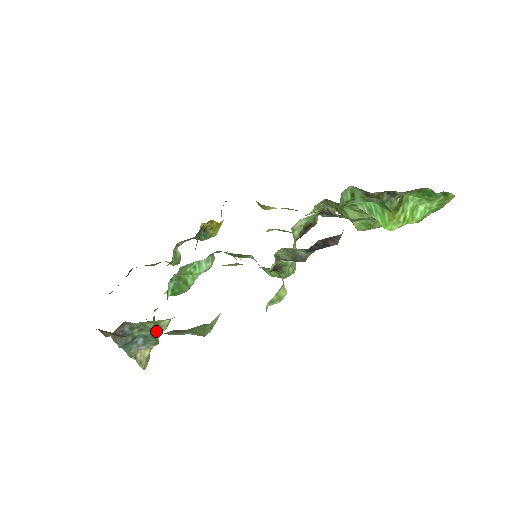
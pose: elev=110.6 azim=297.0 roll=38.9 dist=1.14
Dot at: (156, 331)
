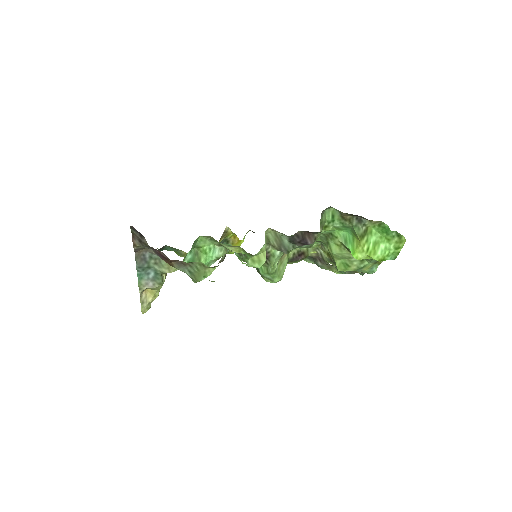
Dot at: (165, 270)
